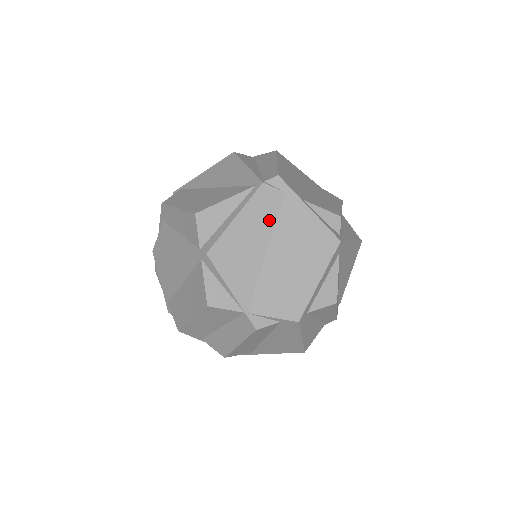
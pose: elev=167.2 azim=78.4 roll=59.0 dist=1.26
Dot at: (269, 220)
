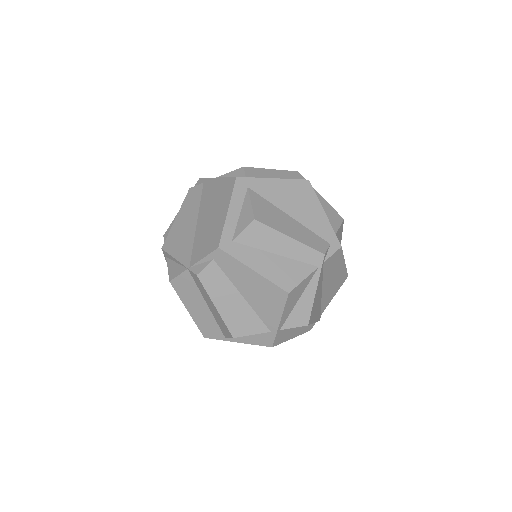
Dot at: (196, 204)
